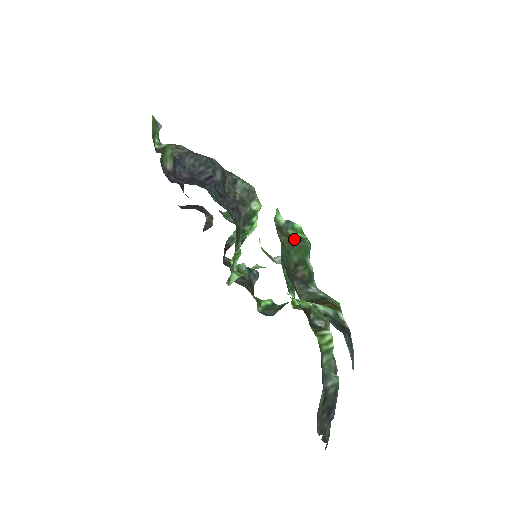
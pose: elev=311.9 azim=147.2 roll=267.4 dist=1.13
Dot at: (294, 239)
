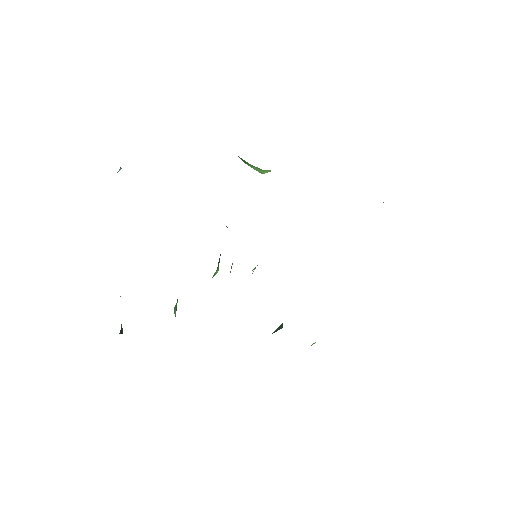
Dot at: occluded
